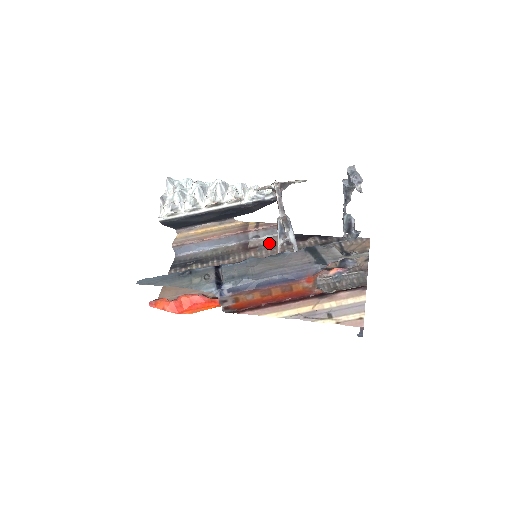
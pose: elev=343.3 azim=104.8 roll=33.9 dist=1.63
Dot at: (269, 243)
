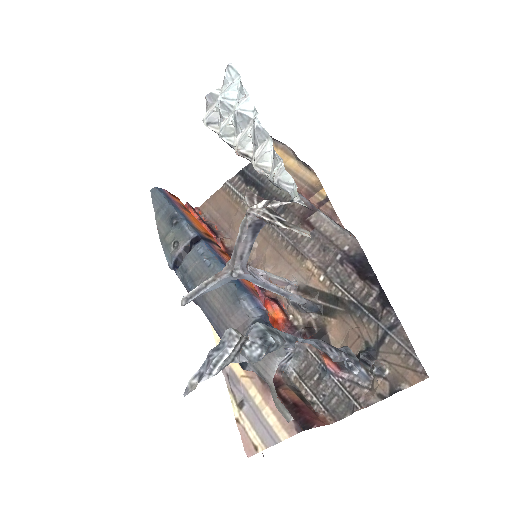
Dot at: (328, 236)
